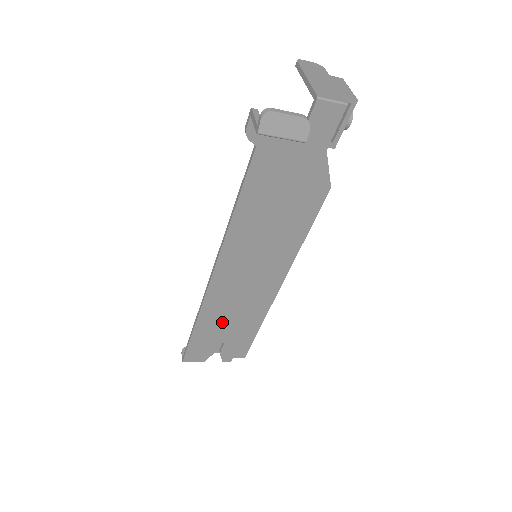
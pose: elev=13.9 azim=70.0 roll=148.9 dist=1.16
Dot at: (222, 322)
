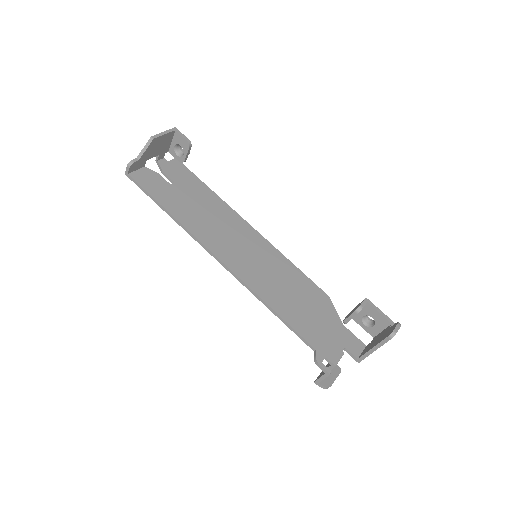
Dot at: (190, 210)
